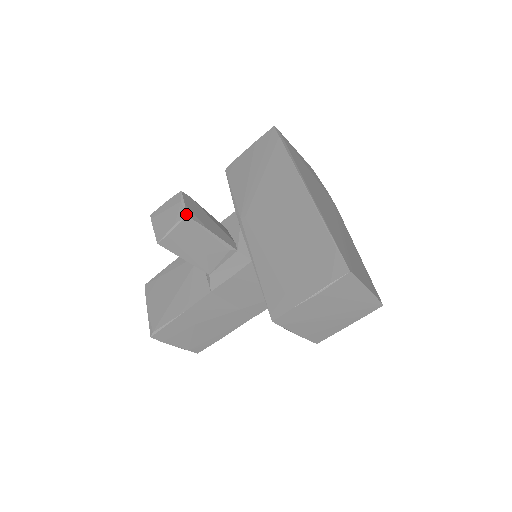
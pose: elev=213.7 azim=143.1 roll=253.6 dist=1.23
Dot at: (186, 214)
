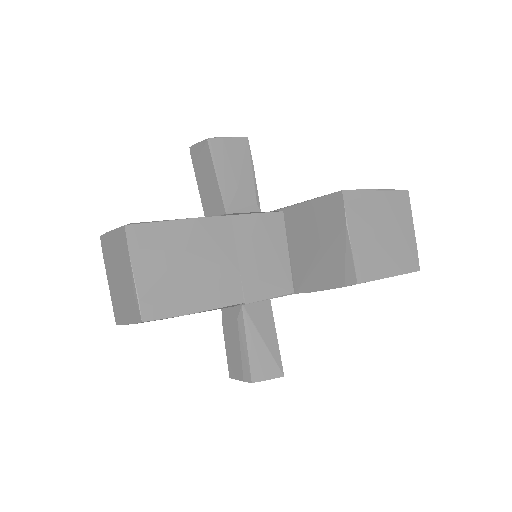
Dot at: (247, 137)
